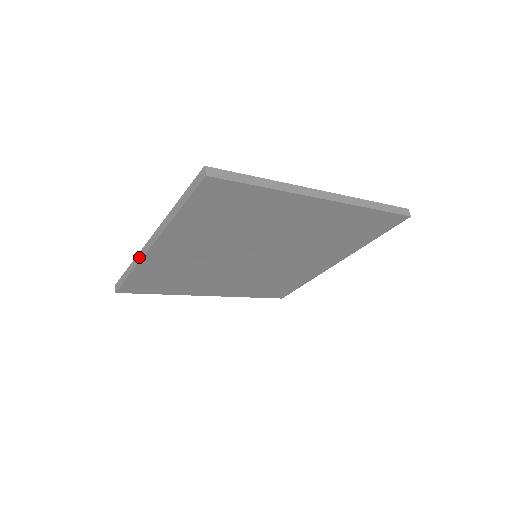
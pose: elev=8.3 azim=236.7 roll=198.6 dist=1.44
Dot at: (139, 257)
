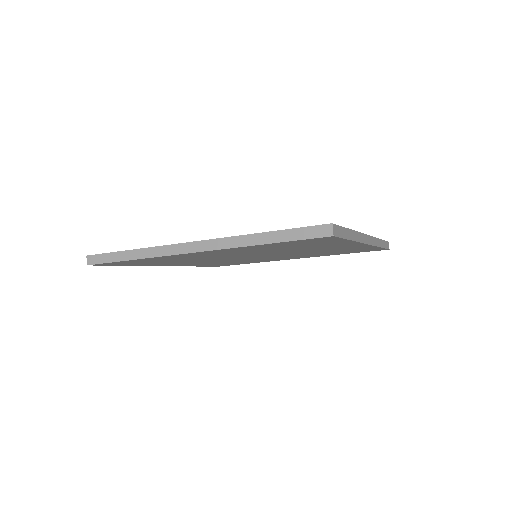
Dot at: occluded
